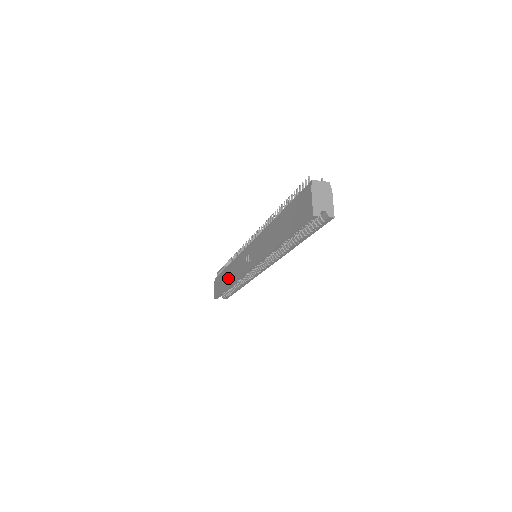
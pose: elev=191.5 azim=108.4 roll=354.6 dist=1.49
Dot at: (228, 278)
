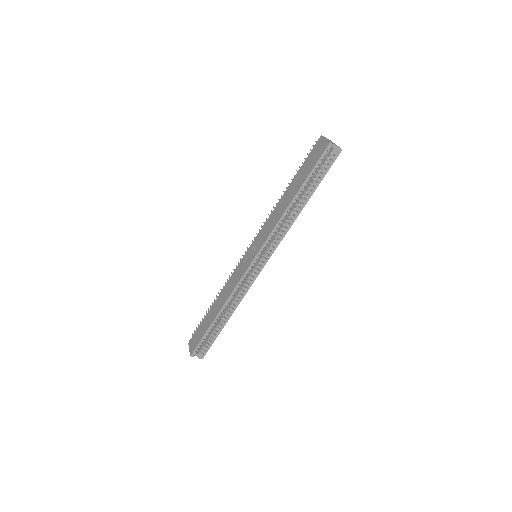
Dot at: (217, 307)
